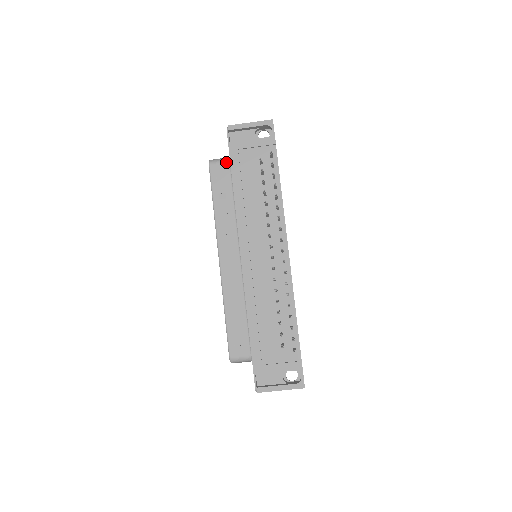
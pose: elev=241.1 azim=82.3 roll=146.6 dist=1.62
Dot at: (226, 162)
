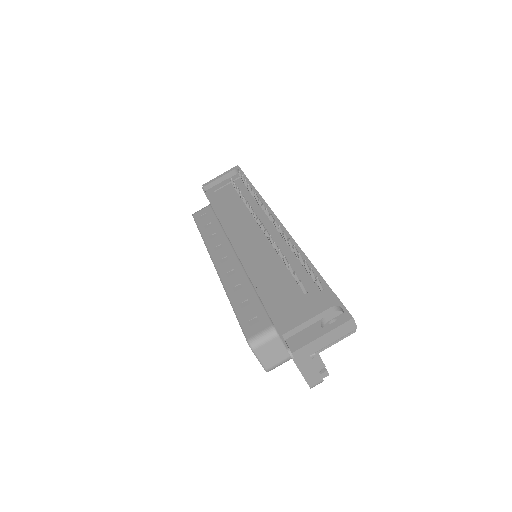
Dot at: (207, 206)
